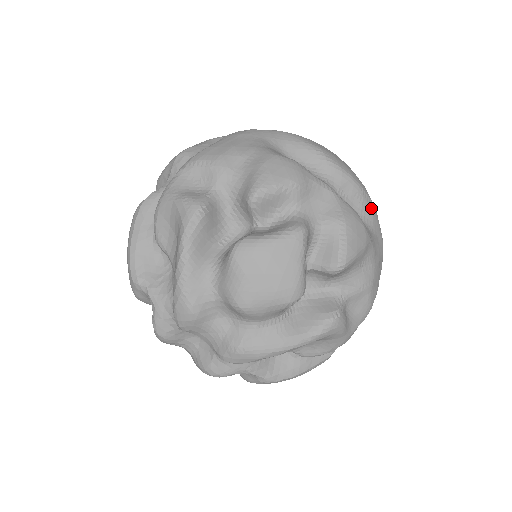
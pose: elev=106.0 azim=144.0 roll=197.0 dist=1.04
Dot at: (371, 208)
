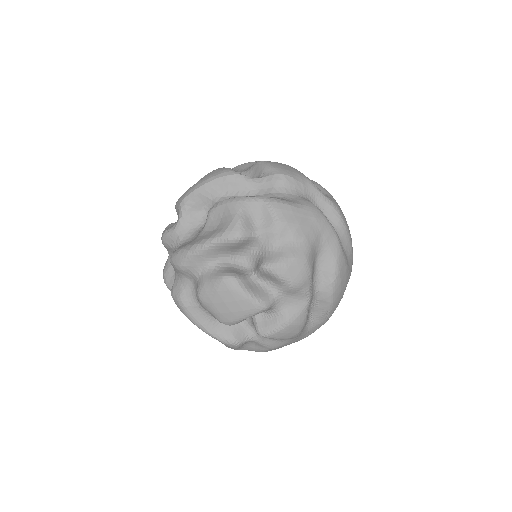
Dot at: (324, 320)
